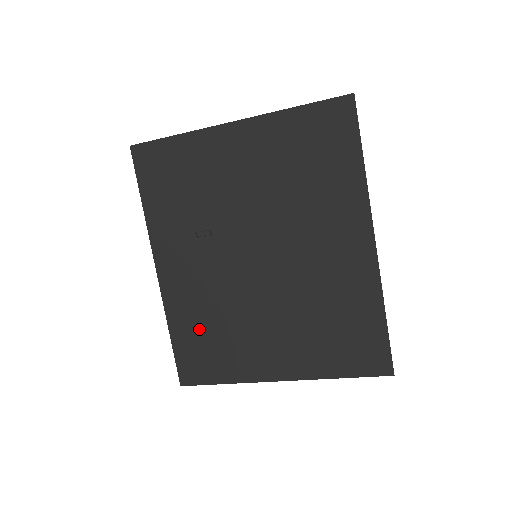
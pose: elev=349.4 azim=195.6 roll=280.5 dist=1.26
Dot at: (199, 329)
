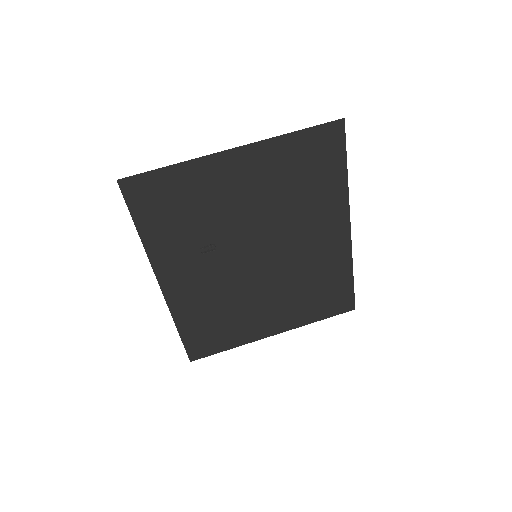
Dot at: (205, 319)
